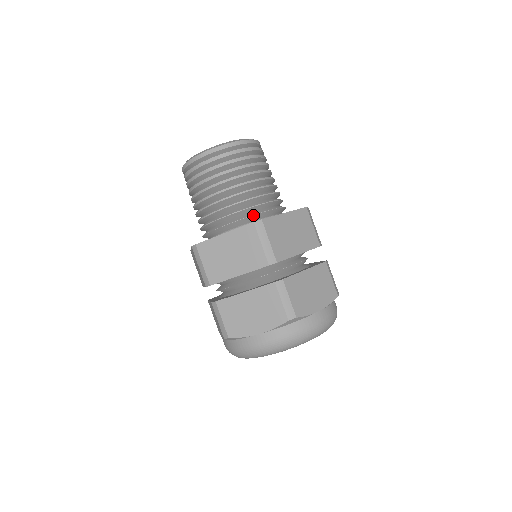
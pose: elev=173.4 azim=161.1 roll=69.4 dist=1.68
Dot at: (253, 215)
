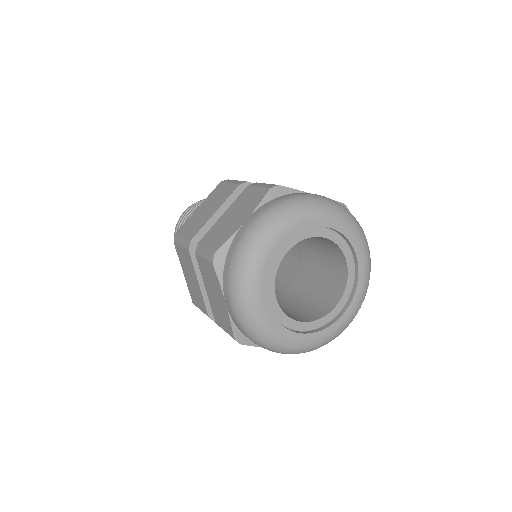
Dot at: occluded
